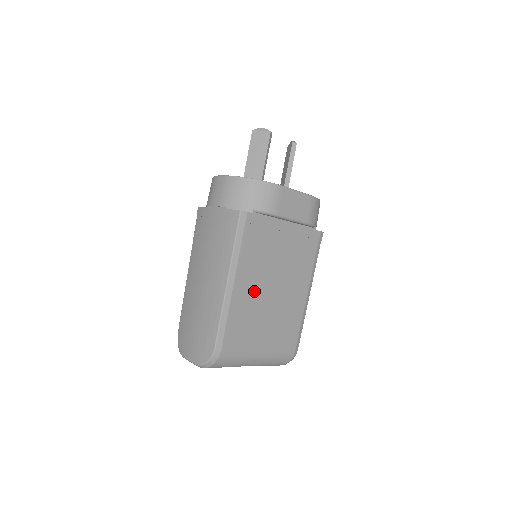
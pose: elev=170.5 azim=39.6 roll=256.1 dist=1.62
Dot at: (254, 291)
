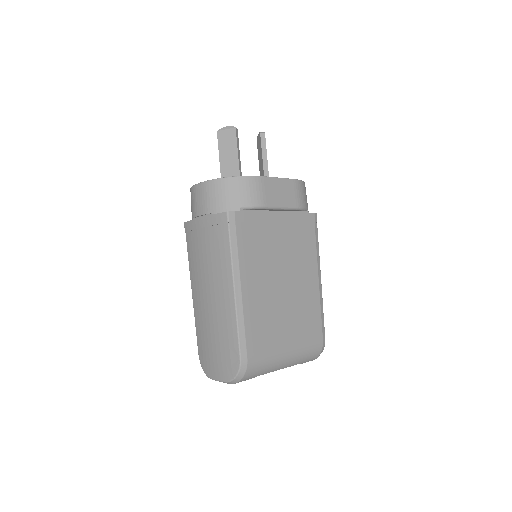
Dot at: (264, 290)
